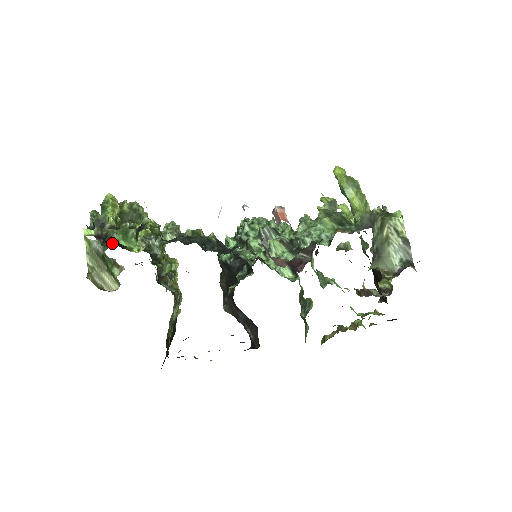
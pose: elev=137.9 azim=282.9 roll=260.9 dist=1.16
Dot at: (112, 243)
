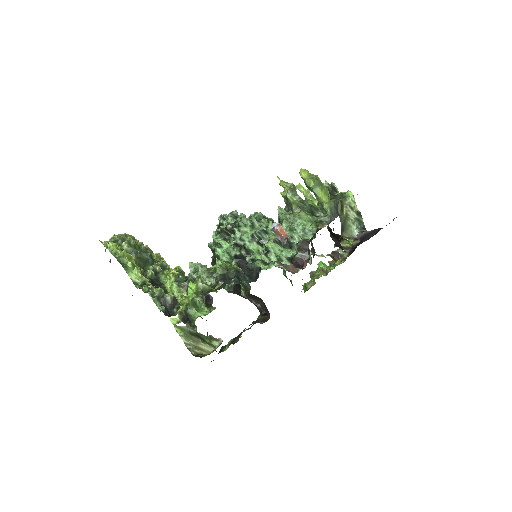
Dot at: (192, 318)
